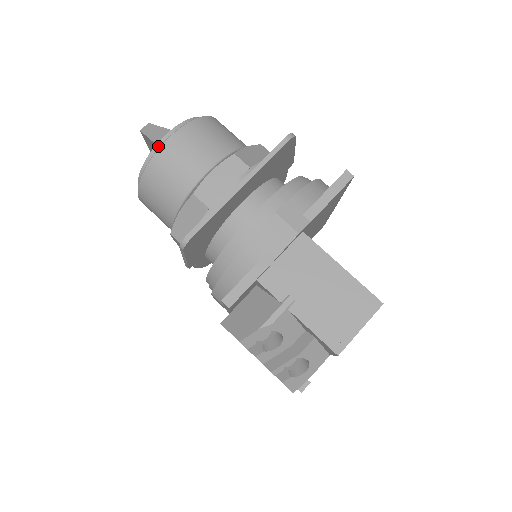
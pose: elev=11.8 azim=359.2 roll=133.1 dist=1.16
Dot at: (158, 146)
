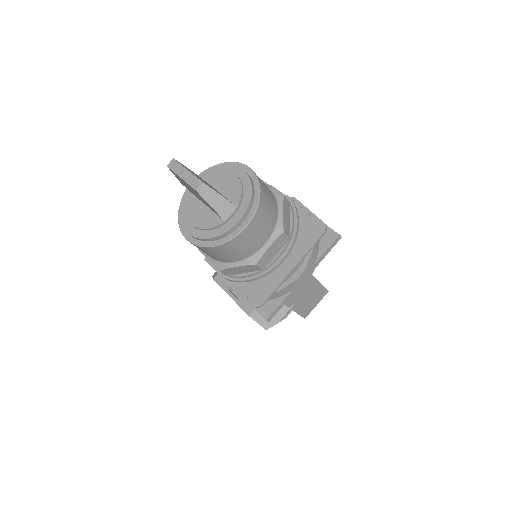
Dot at: (232, 230)
